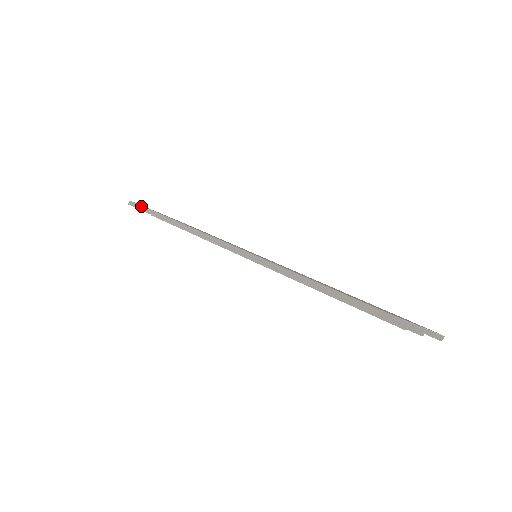
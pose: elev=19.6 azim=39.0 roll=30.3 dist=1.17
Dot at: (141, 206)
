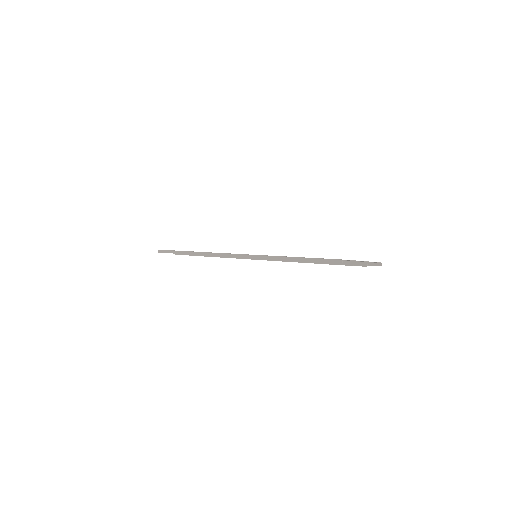
Dot at: (168, 251)
